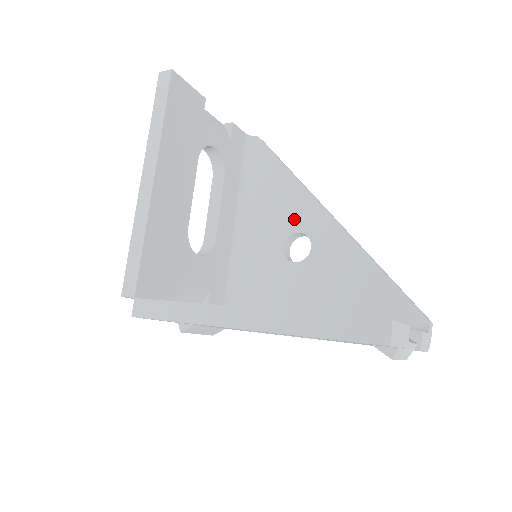
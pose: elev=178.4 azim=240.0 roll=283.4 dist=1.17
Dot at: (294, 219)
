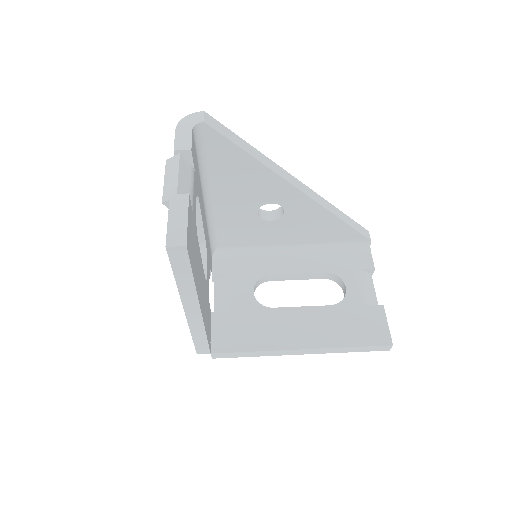
Dot at: (266, 195)
